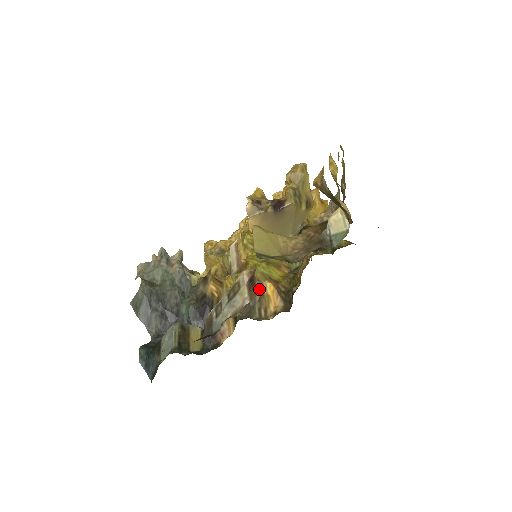
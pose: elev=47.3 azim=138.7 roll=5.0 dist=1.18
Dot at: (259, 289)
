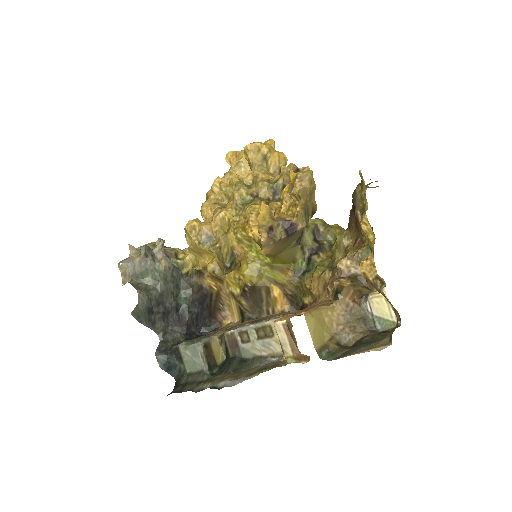
Dot at: (266, 292)
